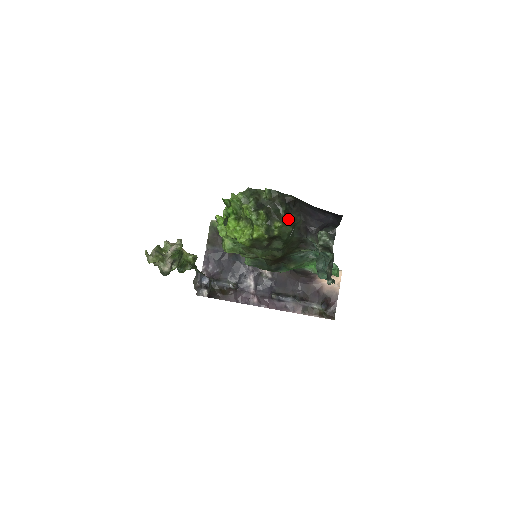
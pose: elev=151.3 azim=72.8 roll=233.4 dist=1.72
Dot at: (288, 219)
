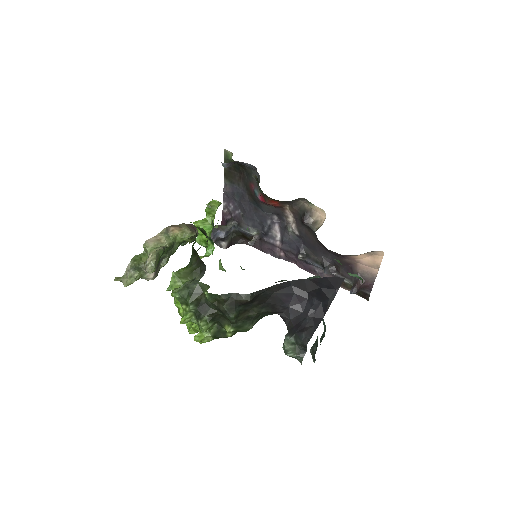
Dot at: (245, 317)
